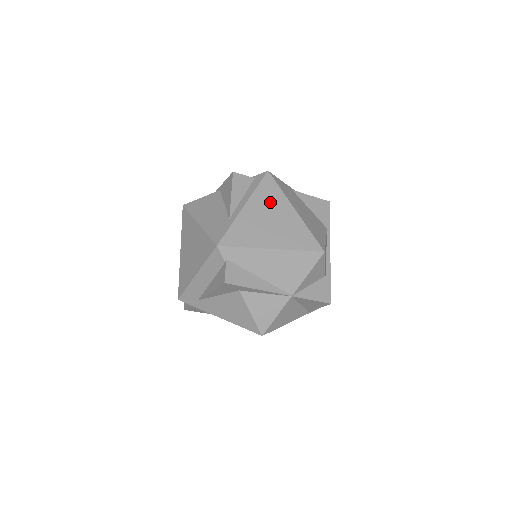
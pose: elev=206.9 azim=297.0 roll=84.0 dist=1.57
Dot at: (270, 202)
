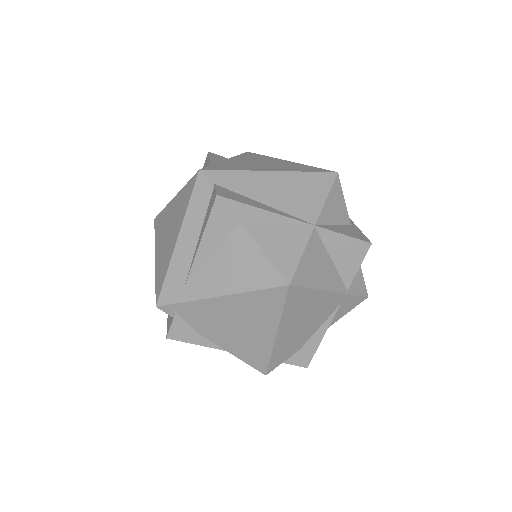
Dot at: (257, 159)
